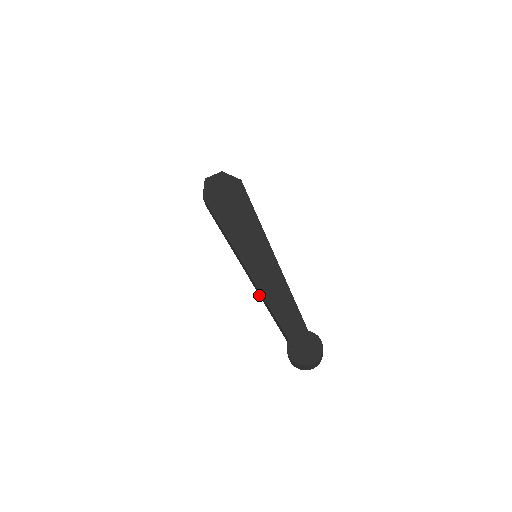
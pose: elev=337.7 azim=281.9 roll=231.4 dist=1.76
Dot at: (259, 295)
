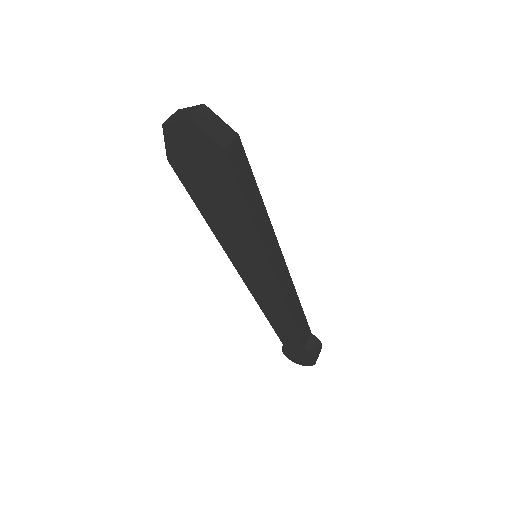
Dot at: occluded
